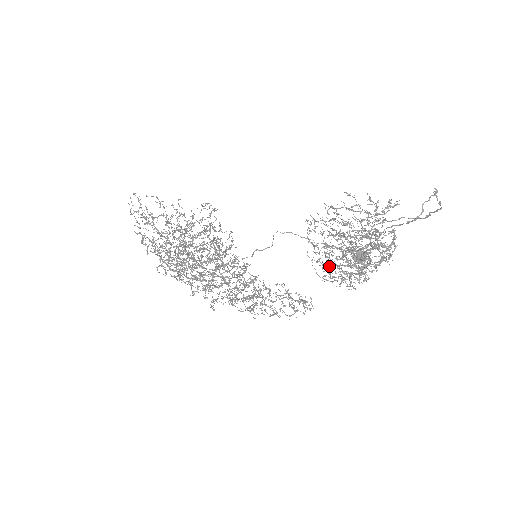
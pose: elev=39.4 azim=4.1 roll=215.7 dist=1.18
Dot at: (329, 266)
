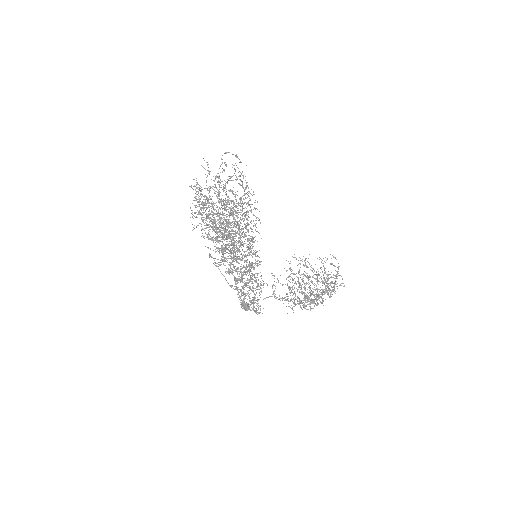
Dot at: occluded
